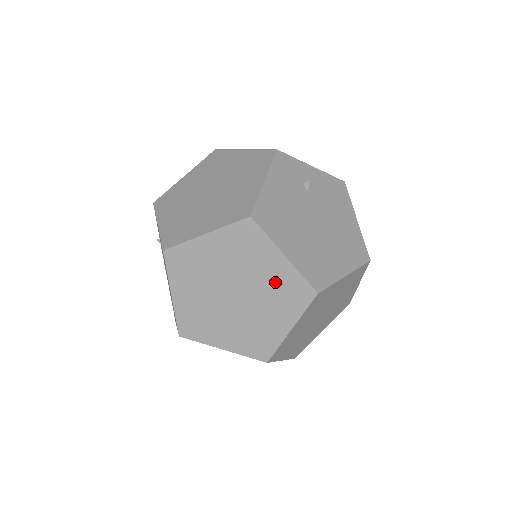
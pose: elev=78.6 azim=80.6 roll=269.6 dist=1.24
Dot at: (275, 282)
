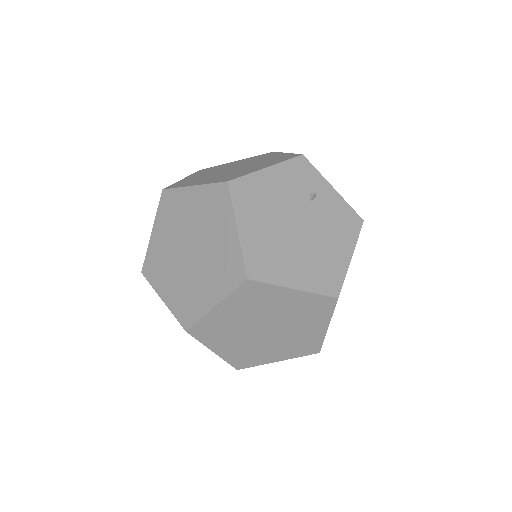
Dot at: (221, 252)
